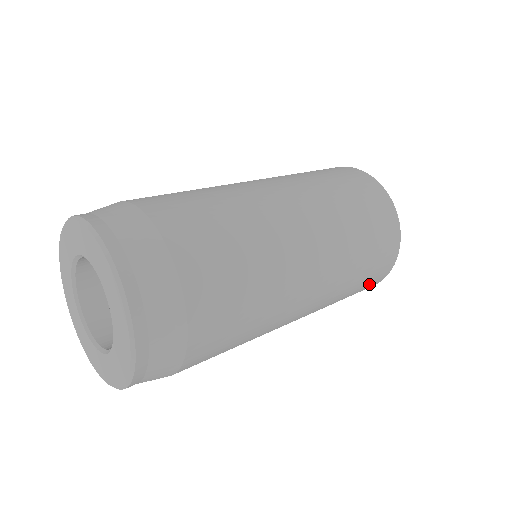
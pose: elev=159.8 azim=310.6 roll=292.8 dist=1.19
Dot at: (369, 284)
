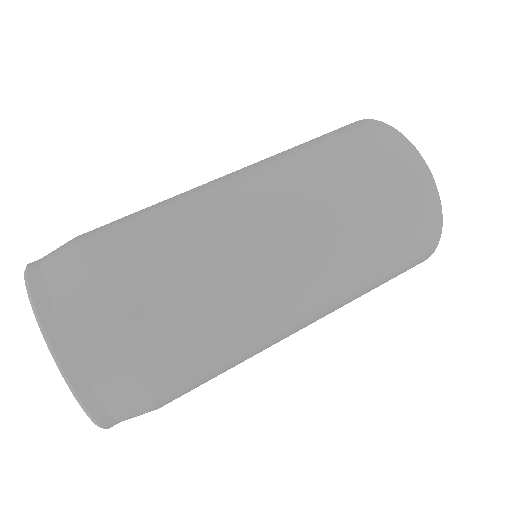
Dot at: occluded
